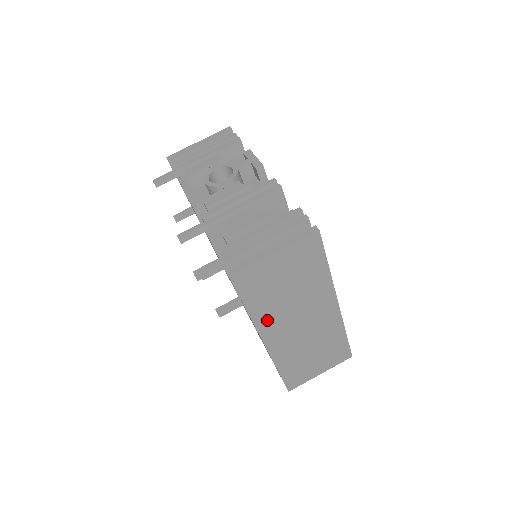
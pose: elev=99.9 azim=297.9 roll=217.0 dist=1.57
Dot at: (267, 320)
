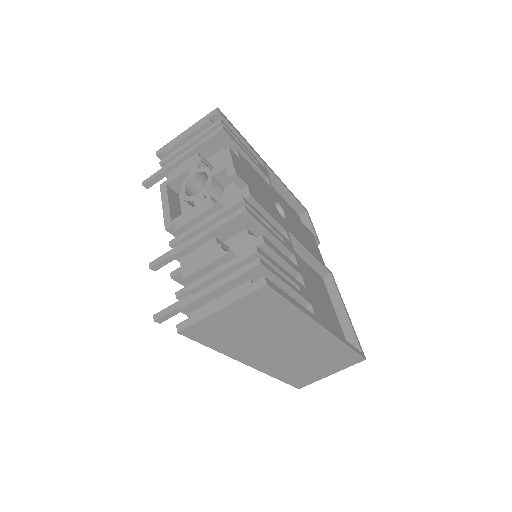
Dot at: (242, 352)
